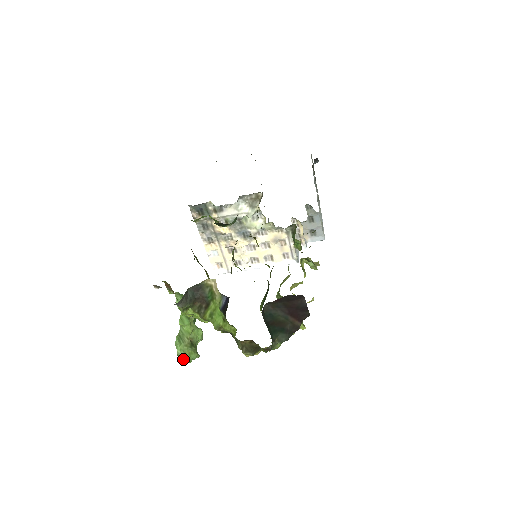
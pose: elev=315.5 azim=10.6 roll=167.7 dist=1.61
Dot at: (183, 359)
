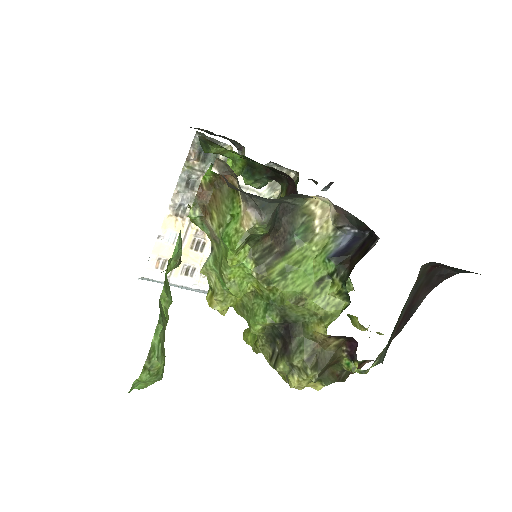
Dot at: (153, 365)
